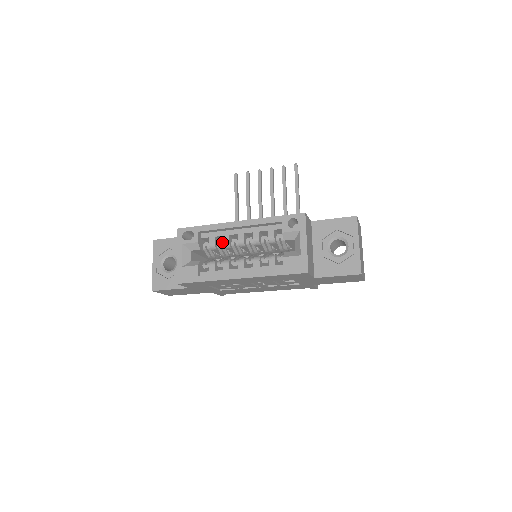
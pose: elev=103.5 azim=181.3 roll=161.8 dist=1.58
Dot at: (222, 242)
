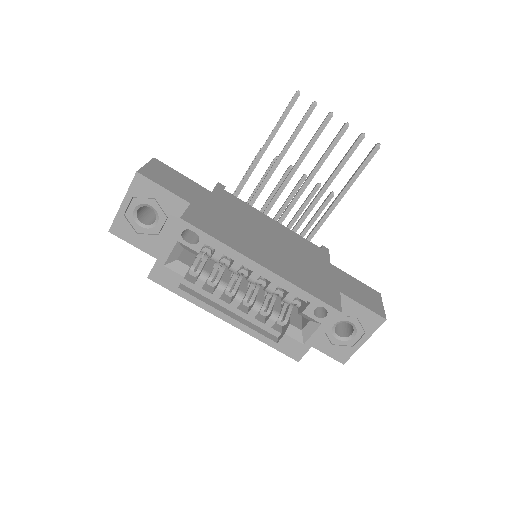
Dot at: (228, 263)
